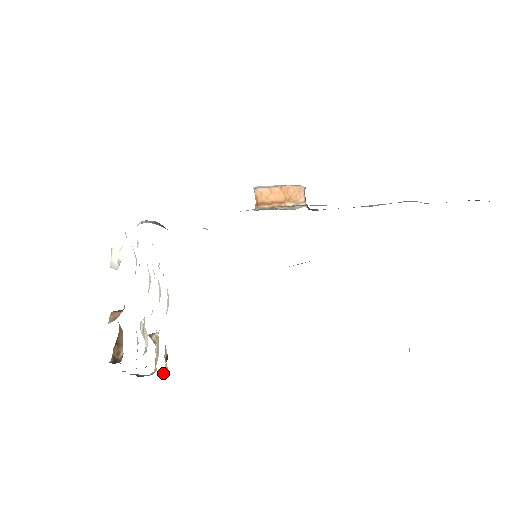
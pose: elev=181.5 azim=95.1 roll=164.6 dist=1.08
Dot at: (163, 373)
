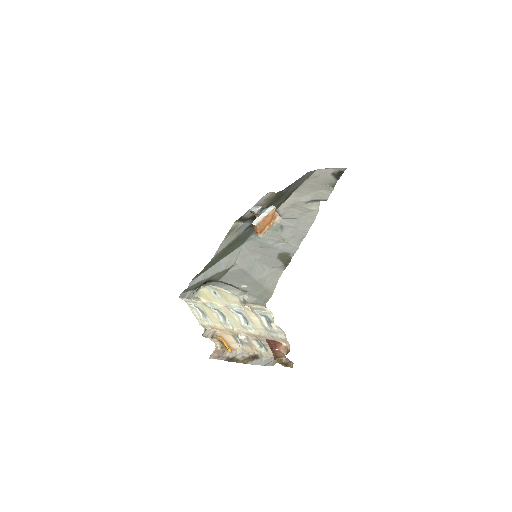
Dot at: (218, 347)
